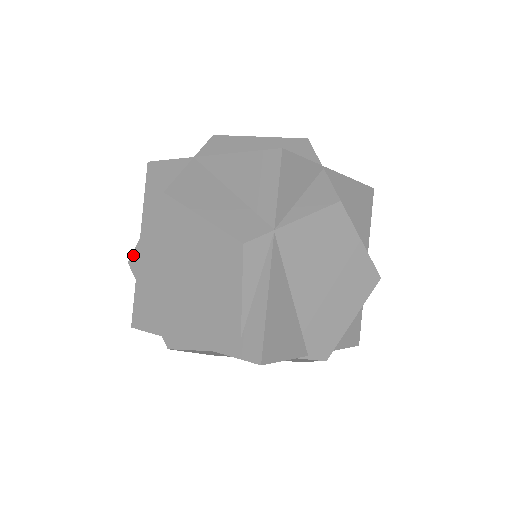
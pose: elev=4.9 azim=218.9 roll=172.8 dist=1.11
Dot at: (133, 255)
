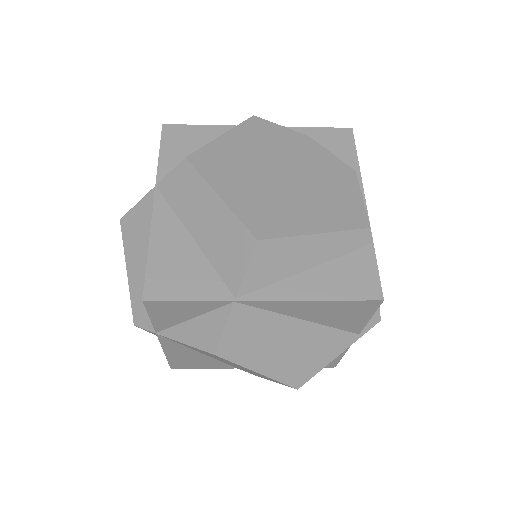
Dot at: occluded
